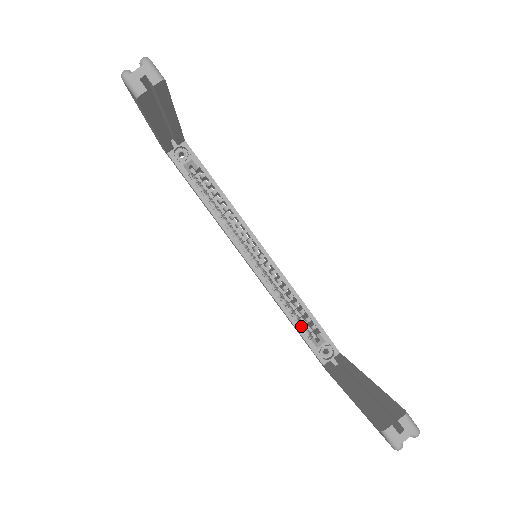
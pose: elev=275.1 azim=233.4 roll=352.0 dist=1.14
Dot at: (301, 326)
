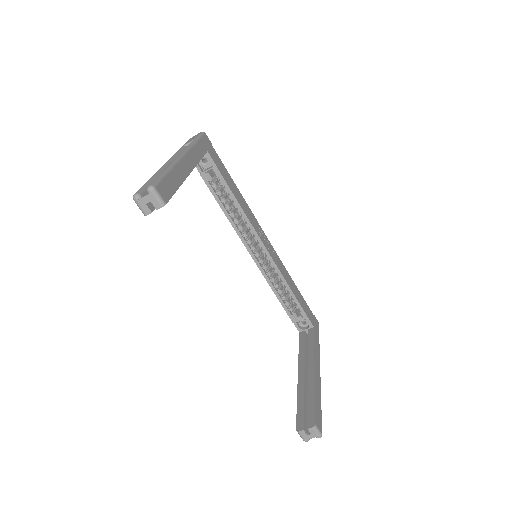
Dot at: (287, 305)
